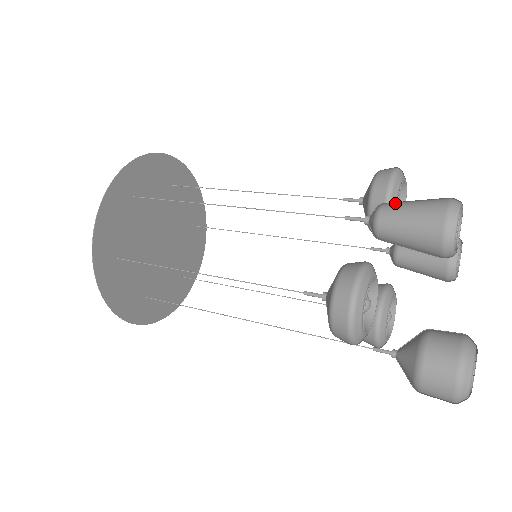
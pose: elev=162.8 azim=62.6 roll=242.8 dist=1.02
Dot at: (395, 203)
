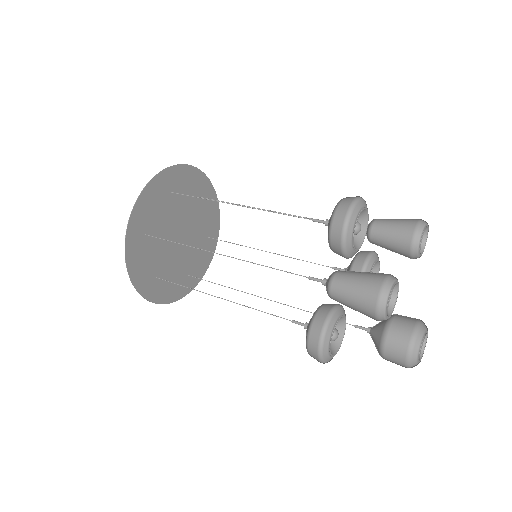
Dot at: (341, 281)
